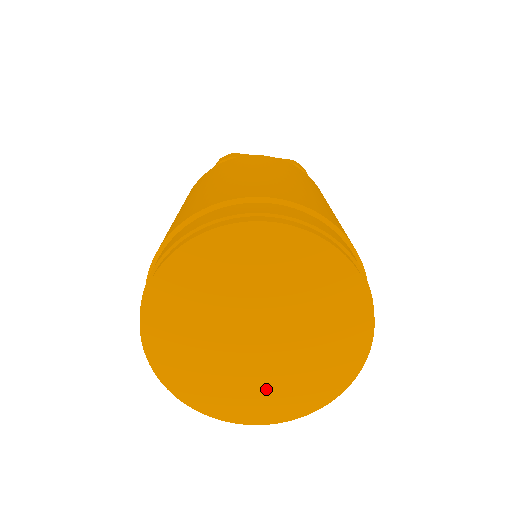
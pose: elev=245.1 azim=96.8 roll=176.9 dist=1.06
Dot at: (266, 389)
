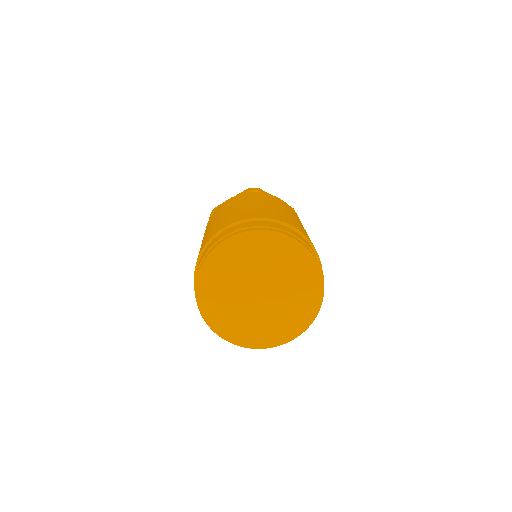
Dot at: (250, 325)
